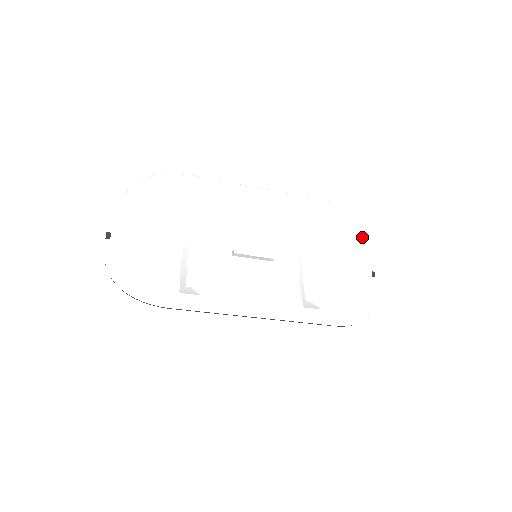
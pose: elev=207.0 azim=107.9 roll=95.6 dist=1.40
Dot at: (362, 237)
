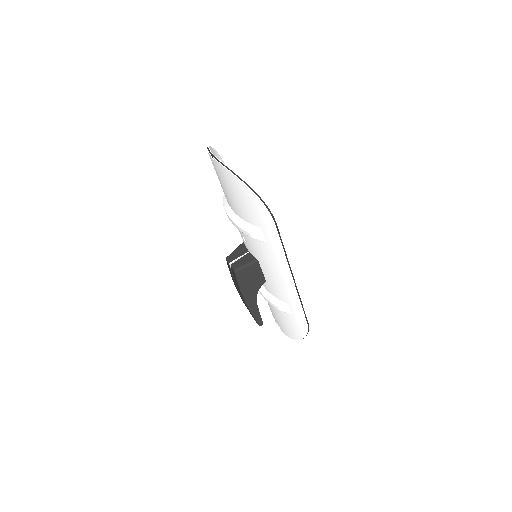
Dot at: occluded
